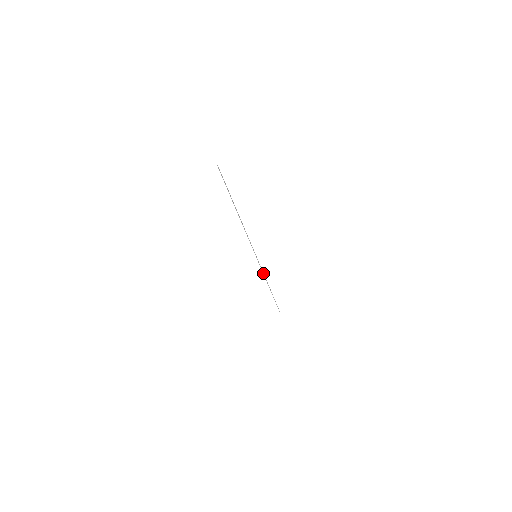
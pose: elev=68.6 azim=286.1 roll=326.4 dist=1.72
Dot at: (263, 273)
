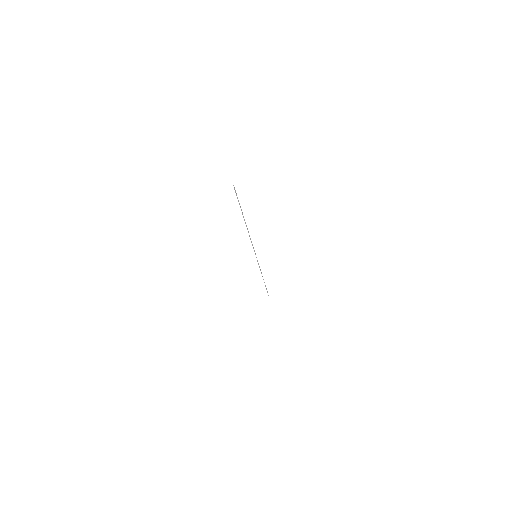
Dot at: occluded
